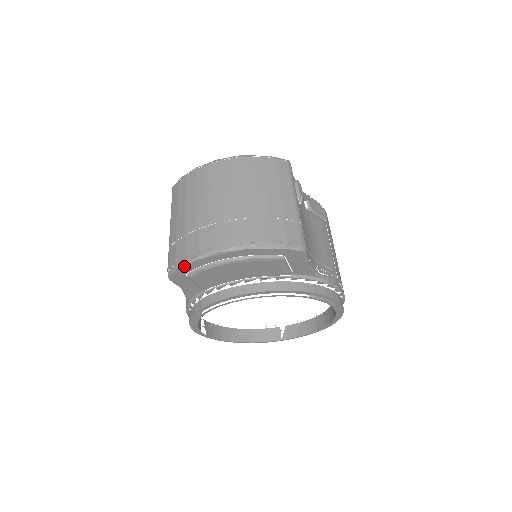
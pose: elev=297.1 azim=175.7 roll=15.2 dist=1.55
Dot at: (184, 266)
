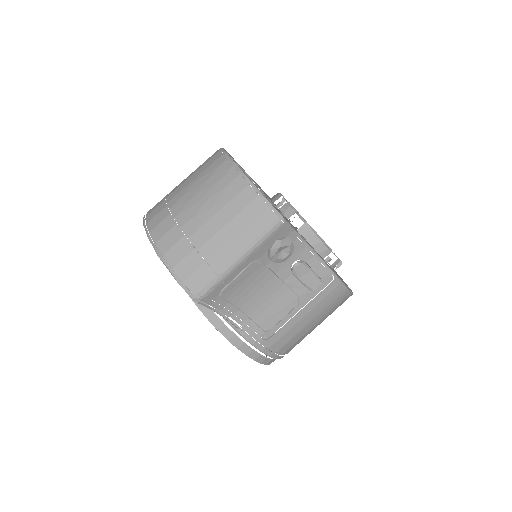
Dot at: occluded
